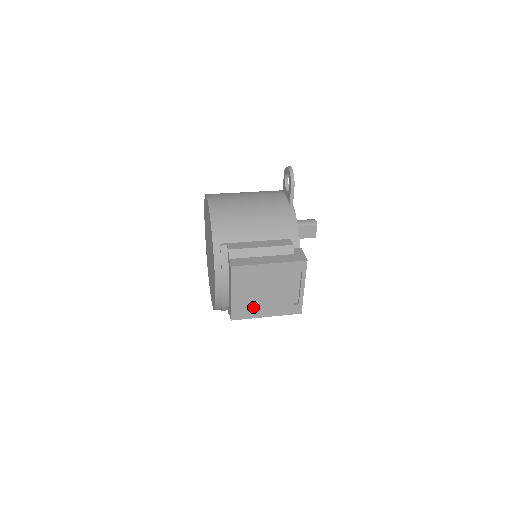
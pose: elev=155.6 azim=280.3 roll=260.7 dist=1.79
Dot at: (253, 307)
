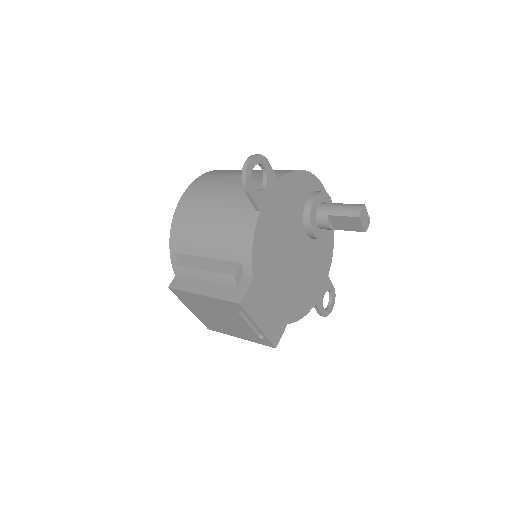
Dot at: (219, 326)
